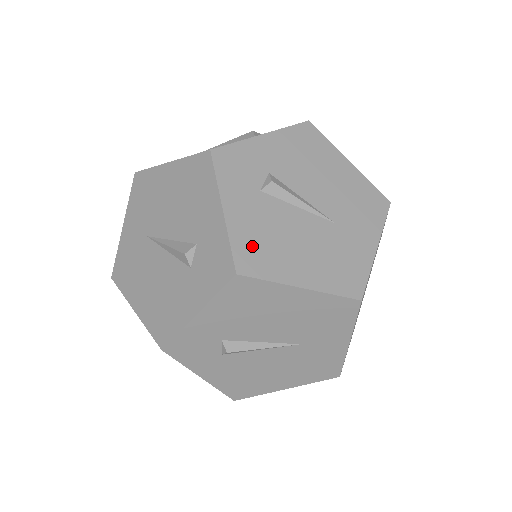
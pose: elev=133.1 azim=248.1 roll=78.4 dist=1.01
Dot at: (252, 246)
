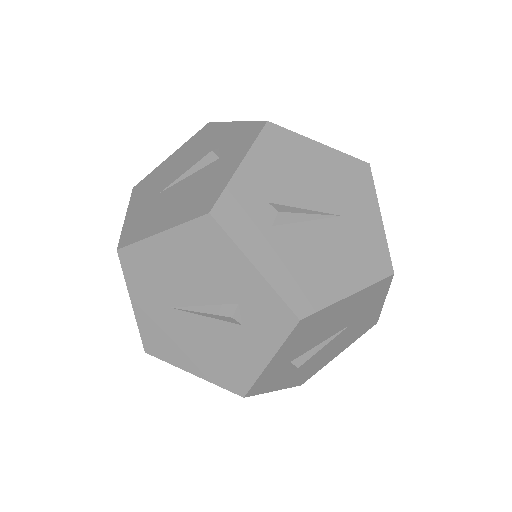
Dot at: (296, 285)
